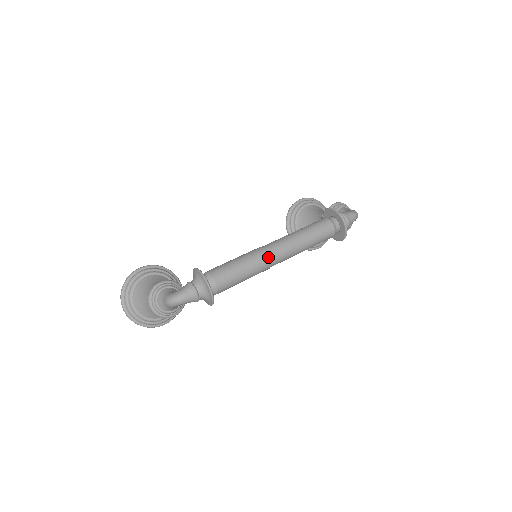
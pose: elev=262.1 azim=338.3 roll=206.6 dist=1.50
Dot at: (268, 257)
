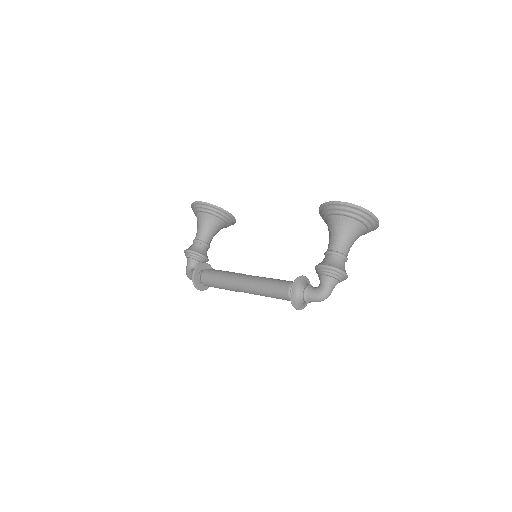
Dot at: (236, 291)
